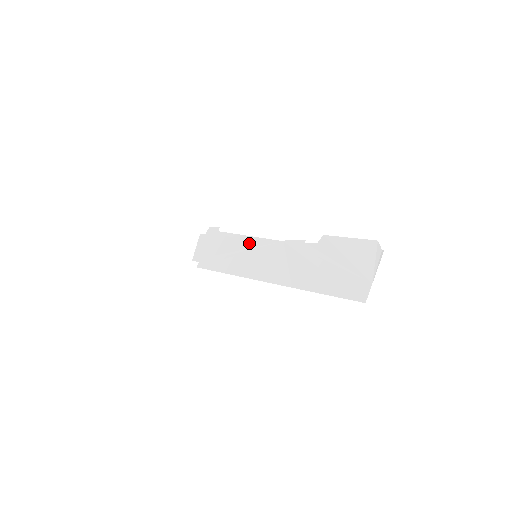
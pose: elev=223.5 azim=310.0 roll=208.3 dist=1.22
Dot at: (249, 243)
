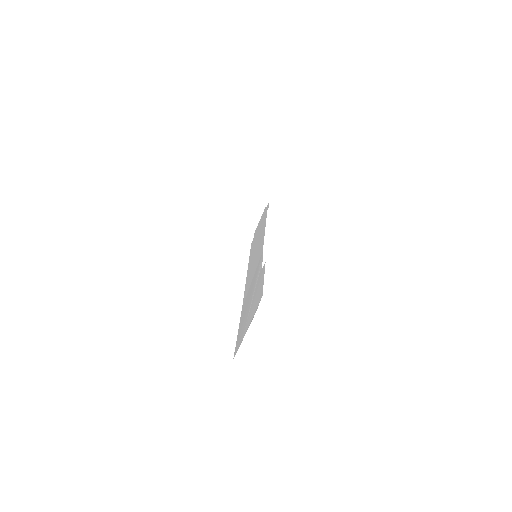
Dot at: (261, 238)
